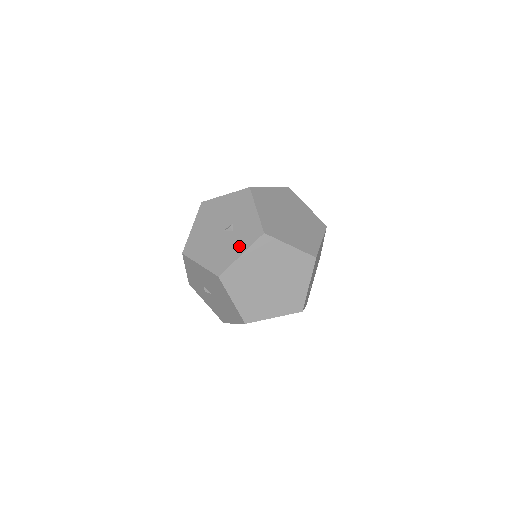
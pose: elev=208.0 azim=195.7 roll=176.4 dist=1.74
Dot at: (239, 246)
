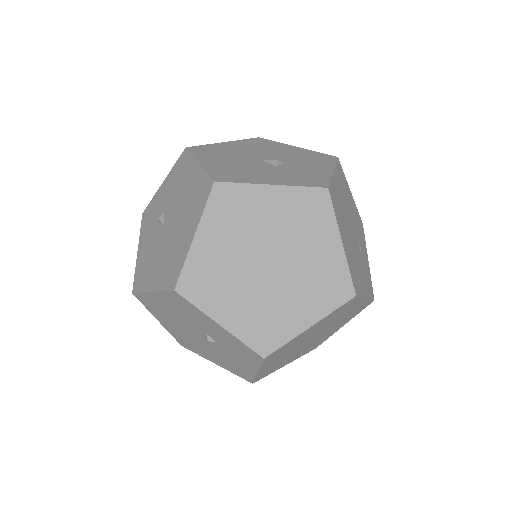
Dot at: (244, 363)
